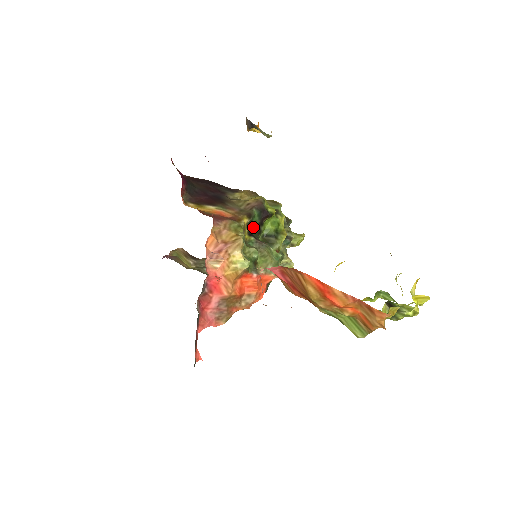
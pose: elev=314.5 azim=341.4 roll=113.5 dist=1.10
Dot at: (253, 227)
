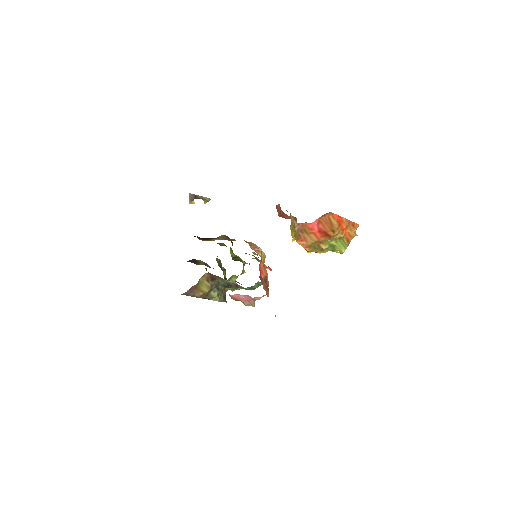
Dot at: occluded
